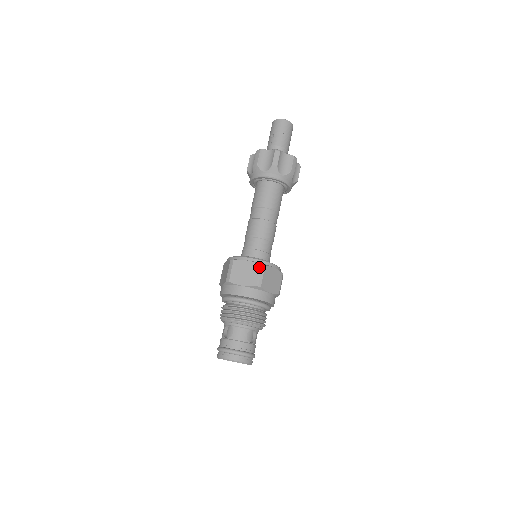
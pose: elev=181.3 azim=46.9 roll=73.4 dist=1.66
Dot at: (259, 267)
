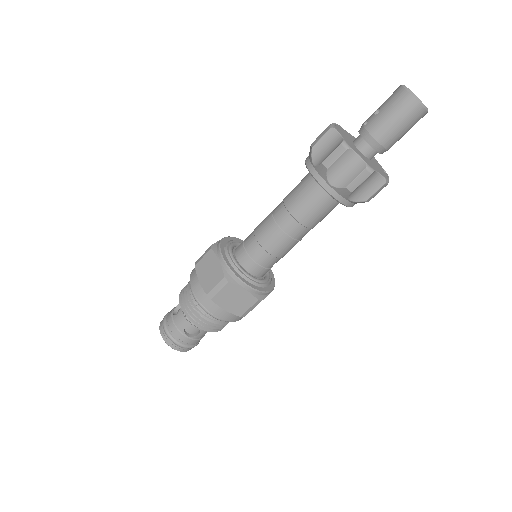
Dot at: (221, 278)
